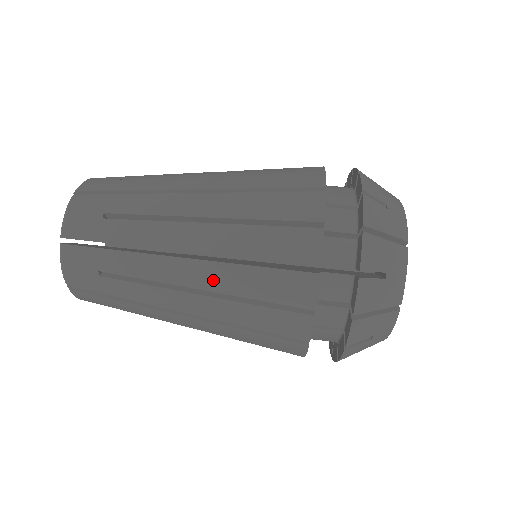
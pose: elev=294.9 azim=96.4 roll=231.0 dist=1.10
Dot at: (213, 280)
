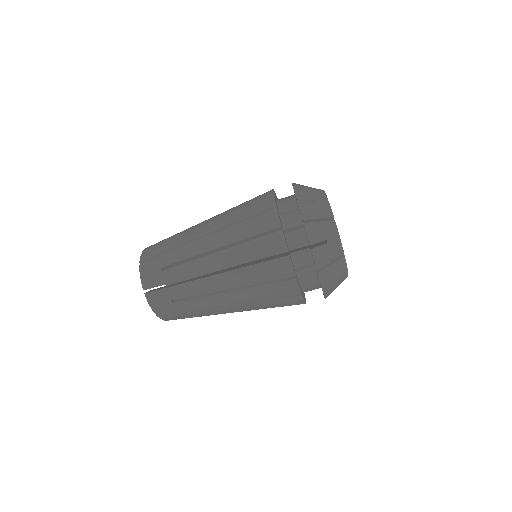
Dot at: (248, 308)
